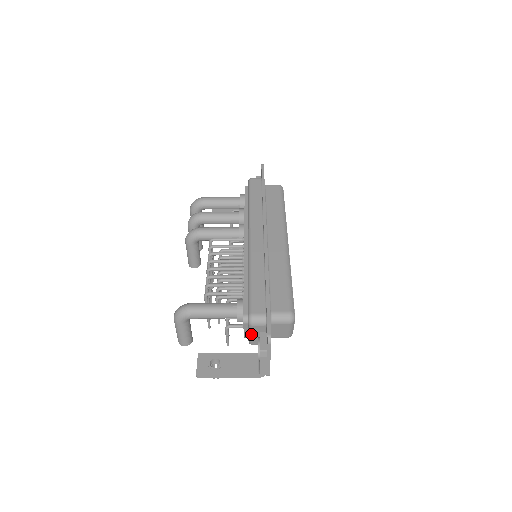
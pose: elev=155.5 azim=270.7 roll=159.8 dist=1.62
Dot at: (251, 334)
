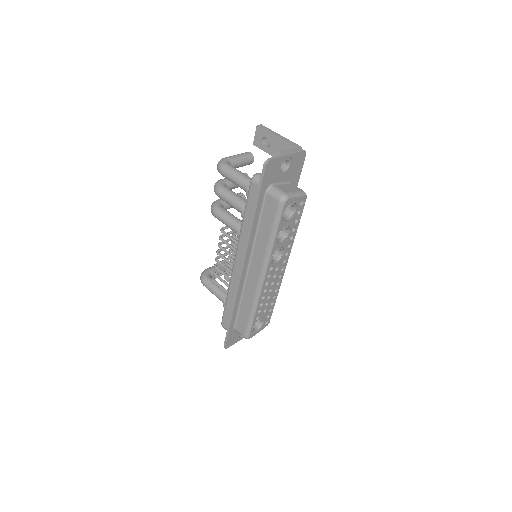
Dot at: occluded
